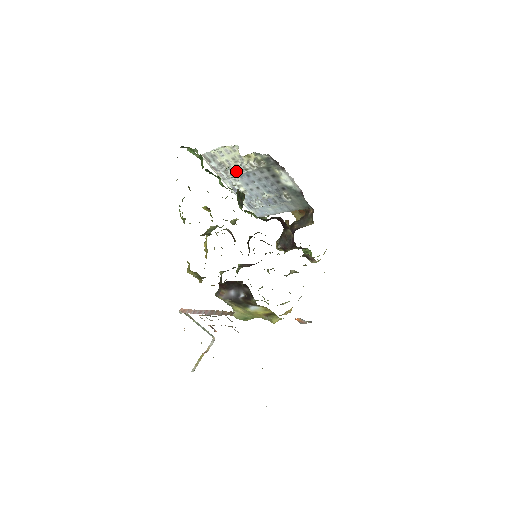
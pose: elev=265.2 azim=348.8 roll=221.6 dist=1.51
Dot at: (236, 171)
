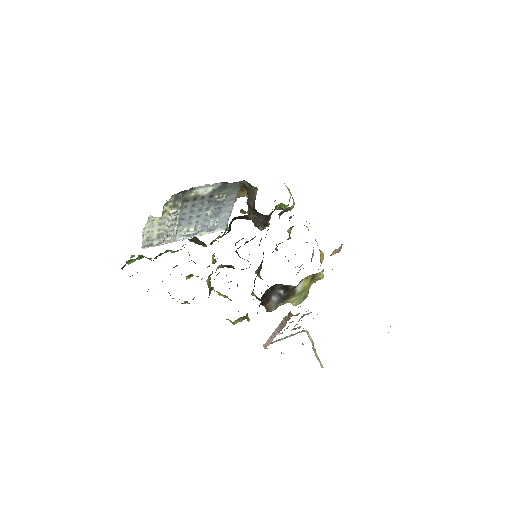
Dot at: (172, 227)
